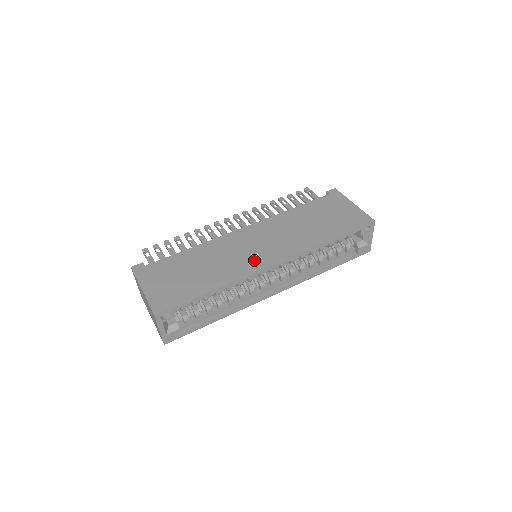
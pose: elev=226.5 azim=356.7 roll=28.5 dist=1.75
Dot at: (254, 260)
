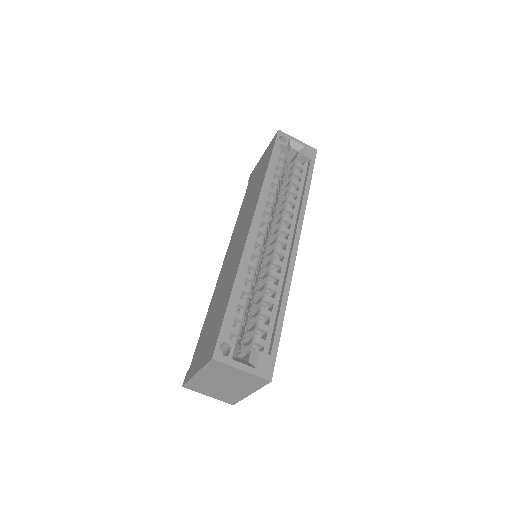
Dot at: (240, 244)
